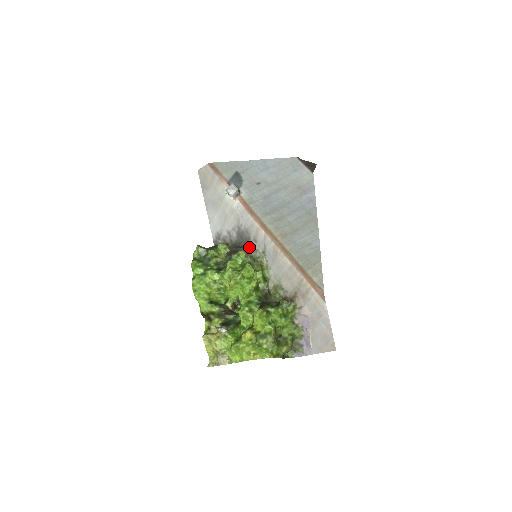
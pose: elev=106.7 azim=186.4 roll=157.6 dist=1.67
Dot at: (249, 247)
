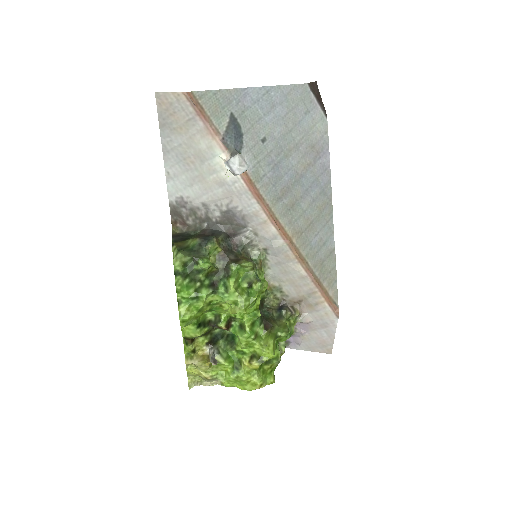
Dot at: (244, 239)
